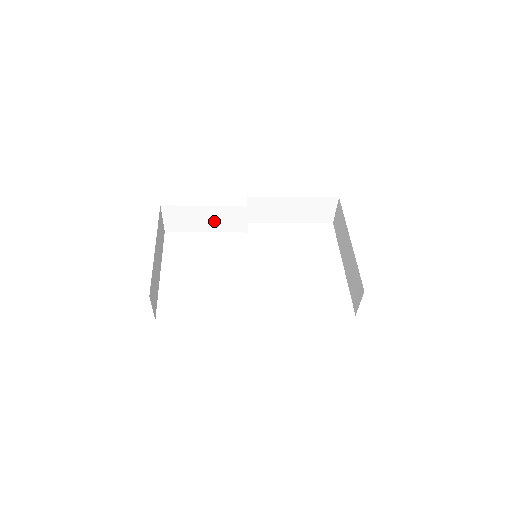
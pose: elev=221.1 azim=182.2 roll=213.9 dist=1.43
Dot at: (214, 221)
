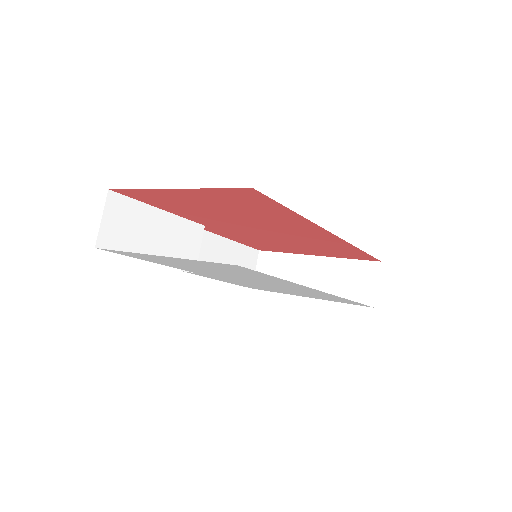
Dot at: (165, 242)
